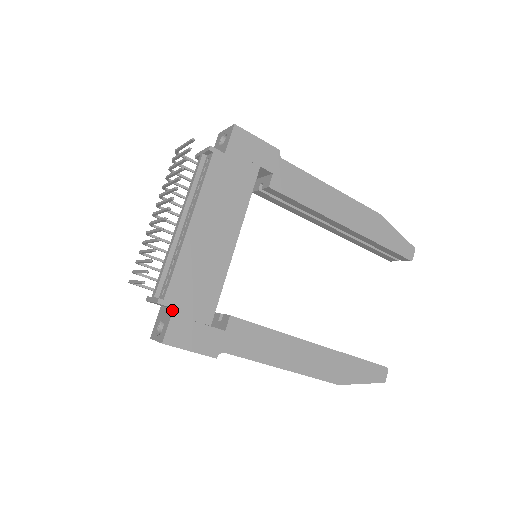
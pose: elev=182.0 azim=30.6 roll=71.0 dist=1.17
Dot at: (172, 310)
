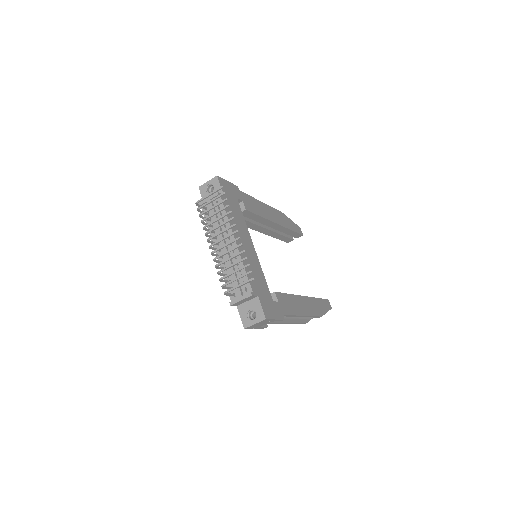
Dot at: (258, 298)
